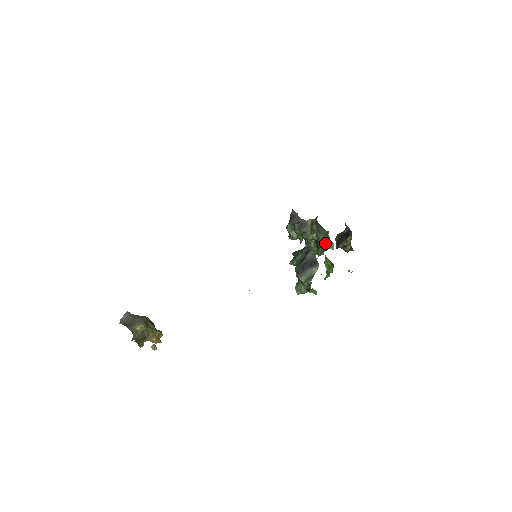
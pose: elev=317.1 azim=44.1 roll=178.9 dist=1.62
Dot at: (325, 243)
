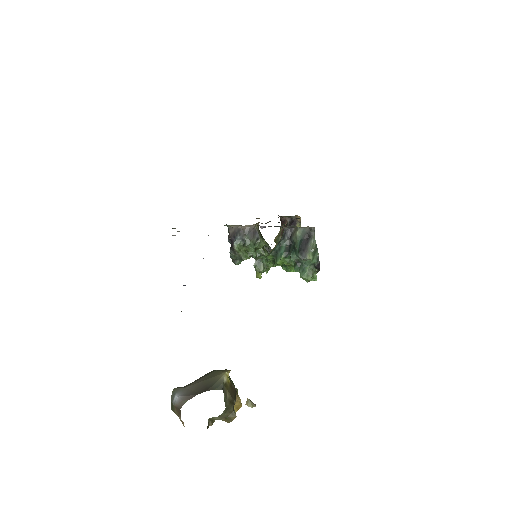
Dot at: occluded
